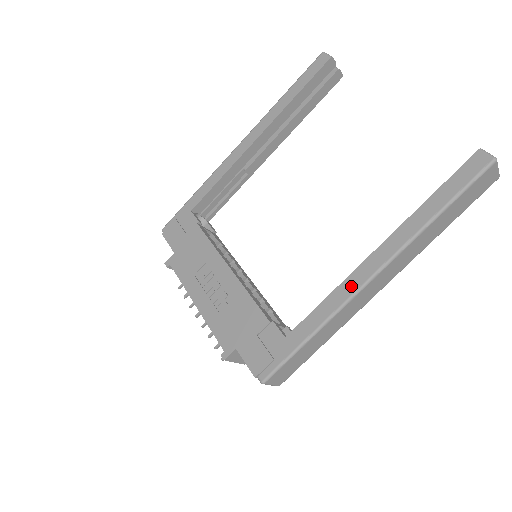
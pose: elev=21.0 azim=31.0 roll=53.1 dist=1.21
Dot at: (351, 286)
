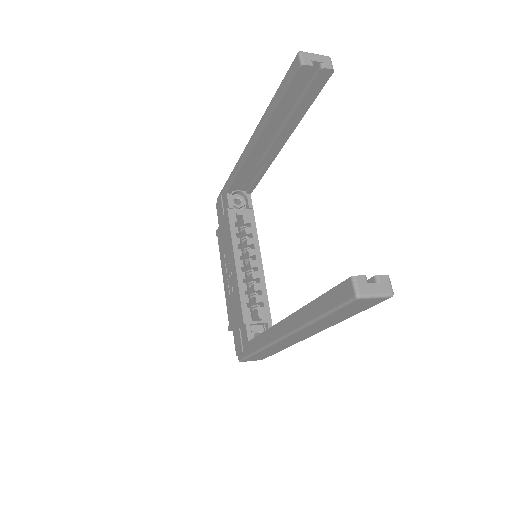
Dot at: (273, 335)
